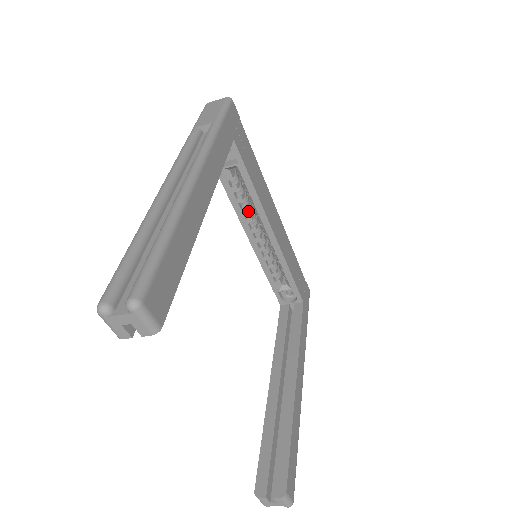
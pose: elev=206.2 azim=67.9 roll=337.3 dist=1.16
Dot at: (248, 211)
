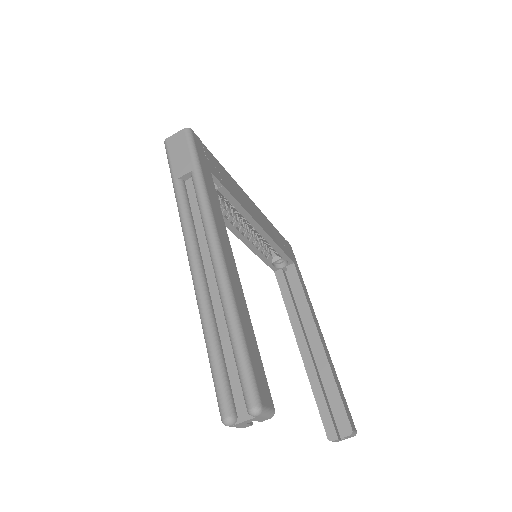
Dot at: (233, 217)
